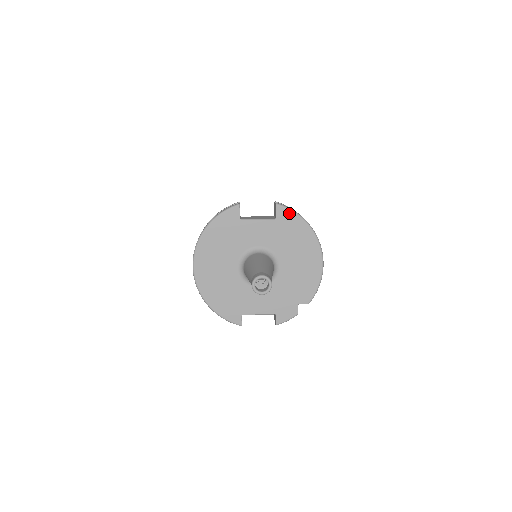
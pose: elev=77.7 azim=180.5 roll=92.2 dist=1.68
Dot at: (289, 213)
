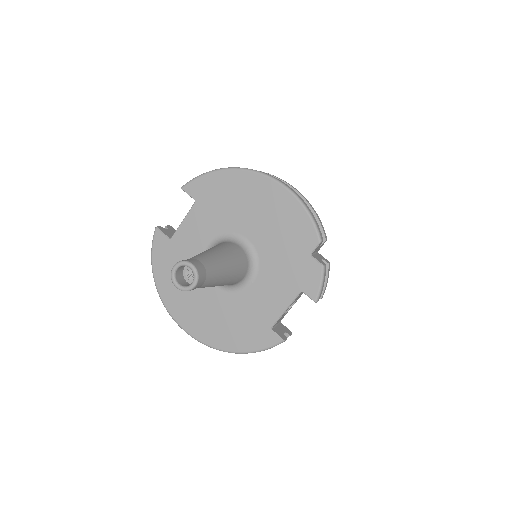
Dot at: (199, 181)
